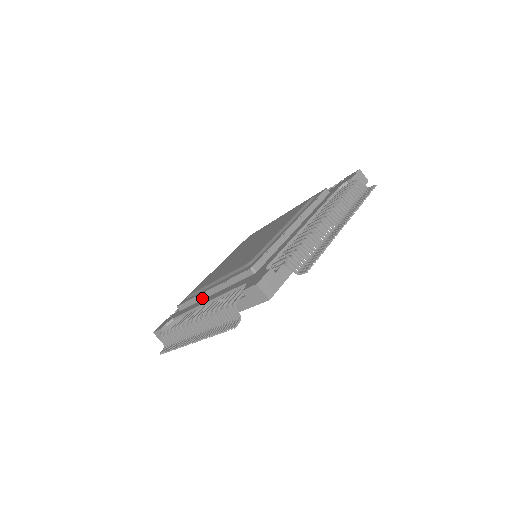
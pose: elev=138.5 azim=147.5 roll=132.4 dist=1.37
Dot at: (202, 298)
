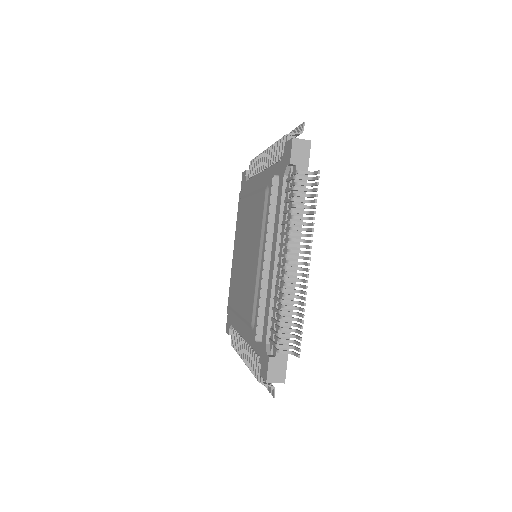
Dot at: occluded
